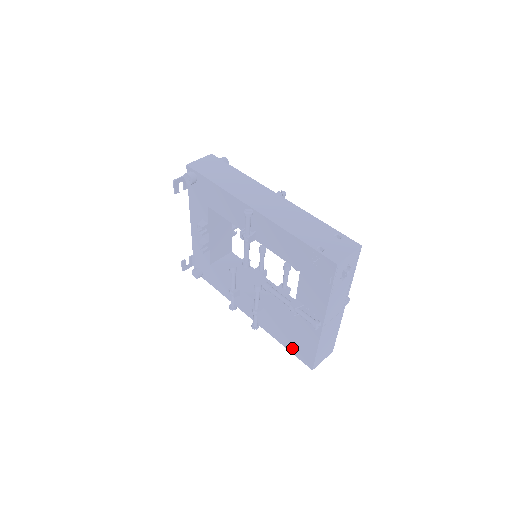
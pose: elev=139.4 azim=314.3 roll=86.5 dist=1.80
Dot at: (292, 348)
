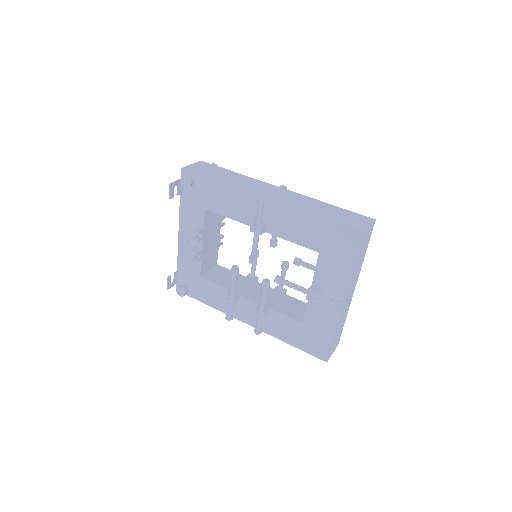
Dot at: (302, 344)
